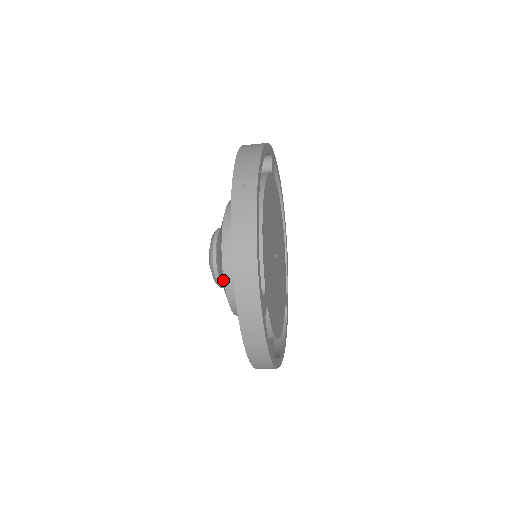
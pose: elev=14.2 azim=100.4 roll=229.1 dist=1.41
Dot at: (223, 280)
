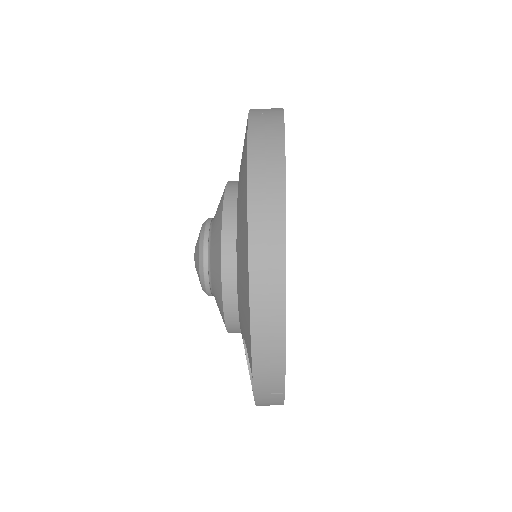
Dot at: (222, 307)
